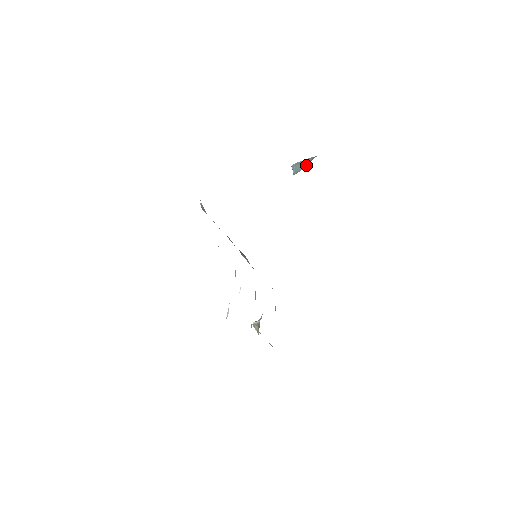
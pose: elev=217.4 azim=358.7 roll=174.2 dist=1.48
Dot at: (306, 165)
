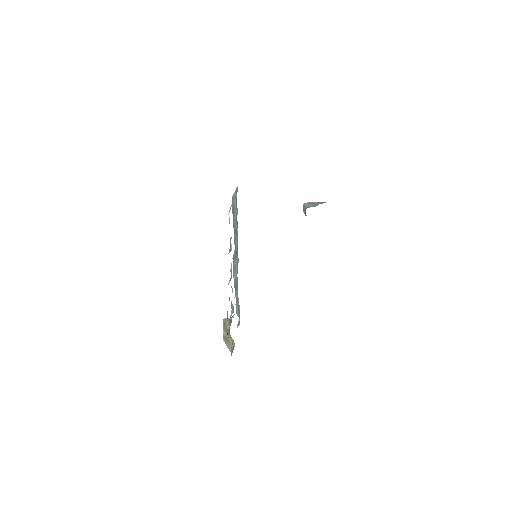
Dot at: (318, 204)
